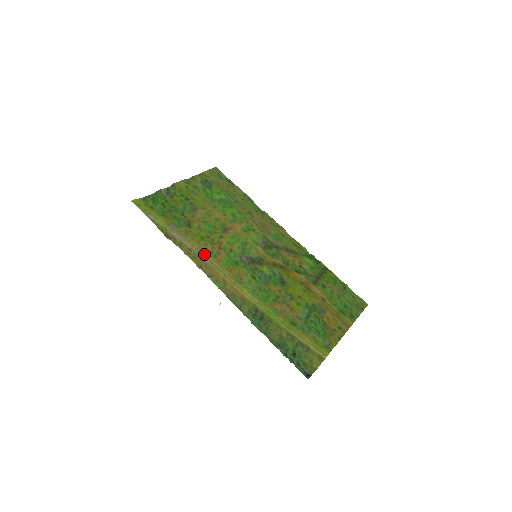
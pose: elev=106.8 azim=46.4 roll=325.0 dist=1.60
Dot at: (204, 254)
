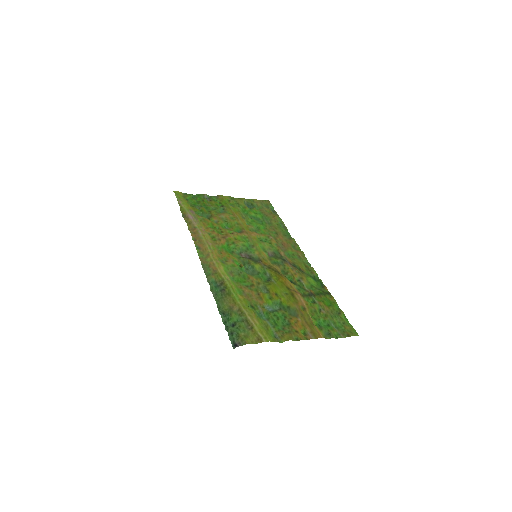
Dot at: (205, 234)
